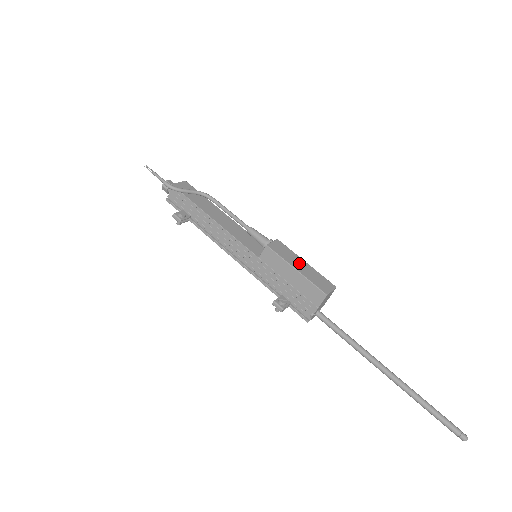
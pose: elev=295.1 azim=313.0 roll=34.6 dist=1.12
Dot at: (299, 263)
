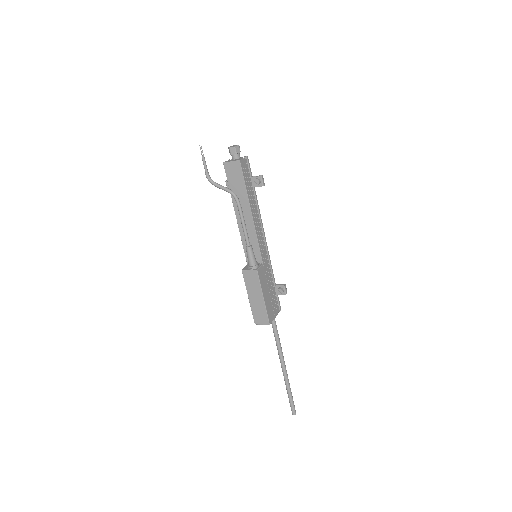
Dot at: (256, 296)
